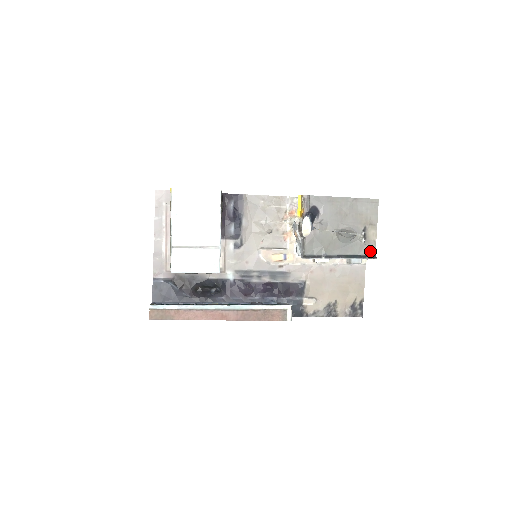
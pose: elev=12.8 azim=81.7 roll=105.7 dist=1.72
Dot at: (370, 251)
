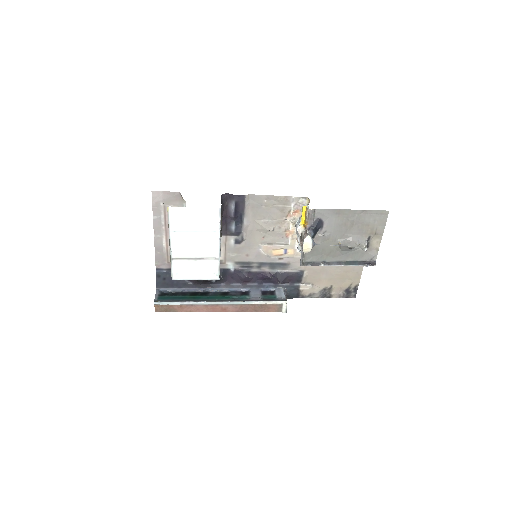
Dot at: (371, 257)
